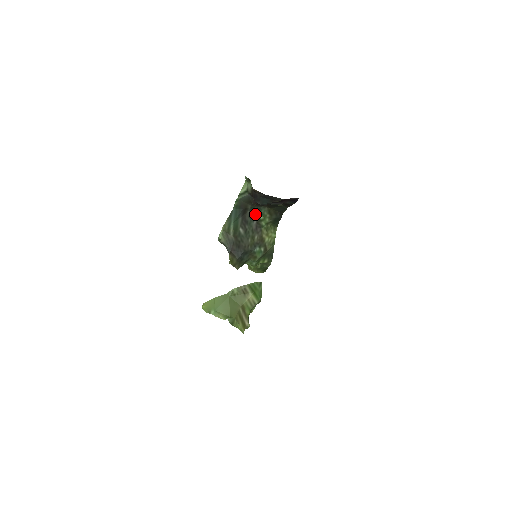
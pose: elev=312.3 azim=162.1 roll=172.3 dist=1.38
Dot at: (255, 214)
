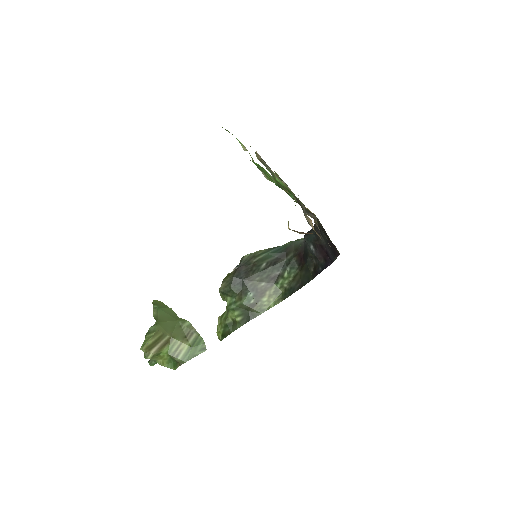
Dot at: (286, 267)
